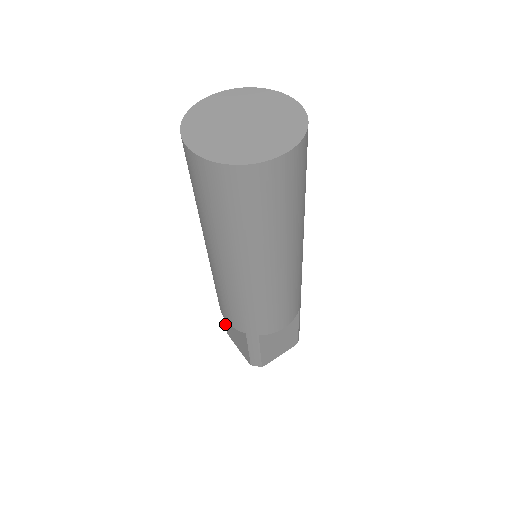
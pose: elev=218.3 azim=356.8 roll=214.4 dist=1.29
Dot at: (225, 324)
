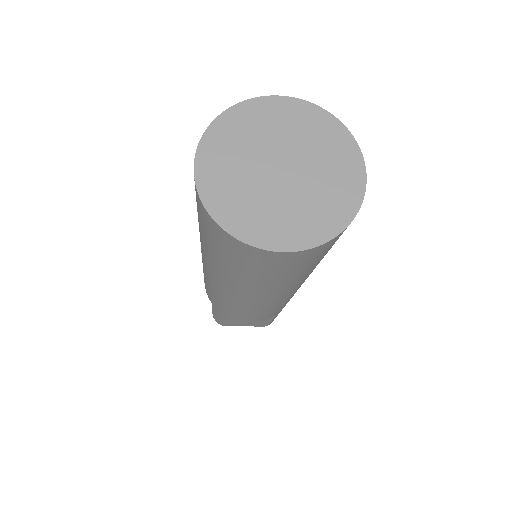
Dot at: occluded
